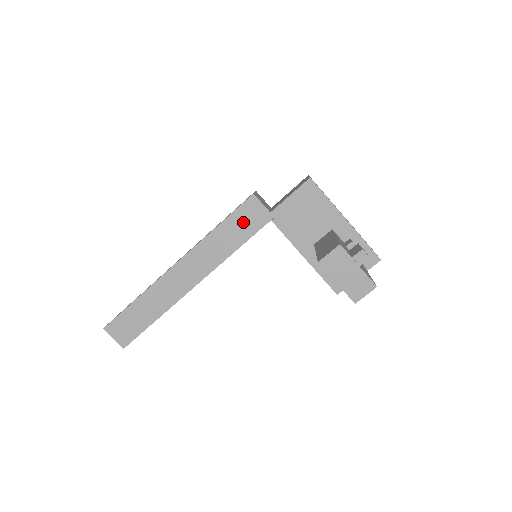
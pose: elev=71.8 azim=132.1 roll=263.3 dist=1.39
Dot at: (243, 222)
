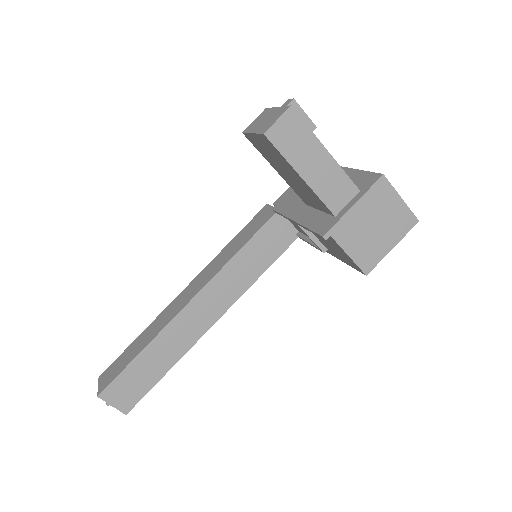
Dot at: (251, 228)
